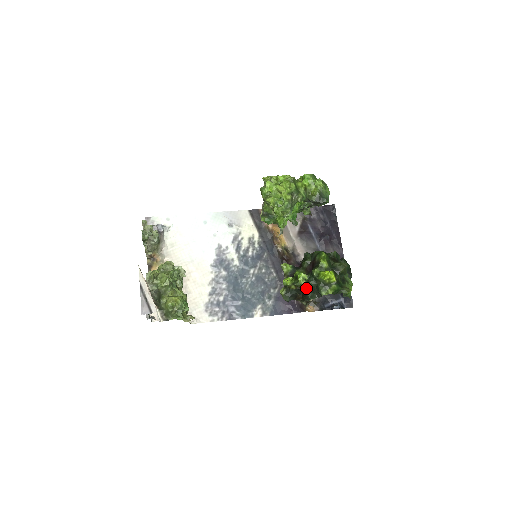
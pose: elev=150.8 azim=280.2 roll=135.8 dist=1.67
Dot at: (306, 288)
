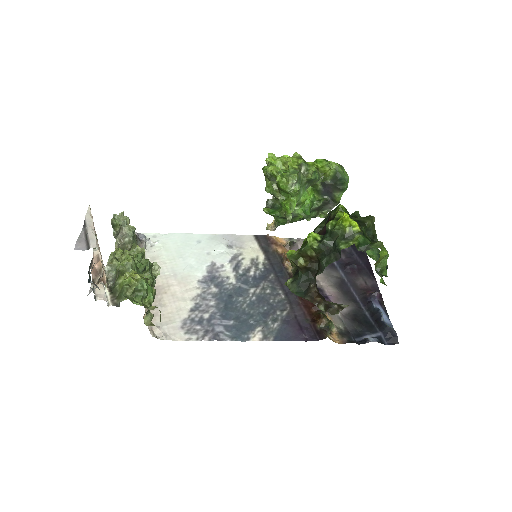
Dot at: (319, 254)
